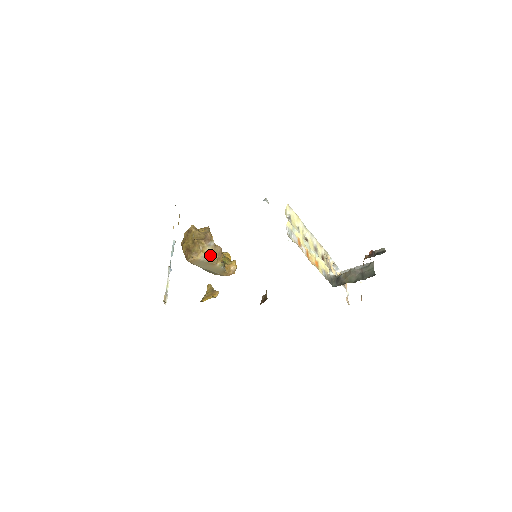
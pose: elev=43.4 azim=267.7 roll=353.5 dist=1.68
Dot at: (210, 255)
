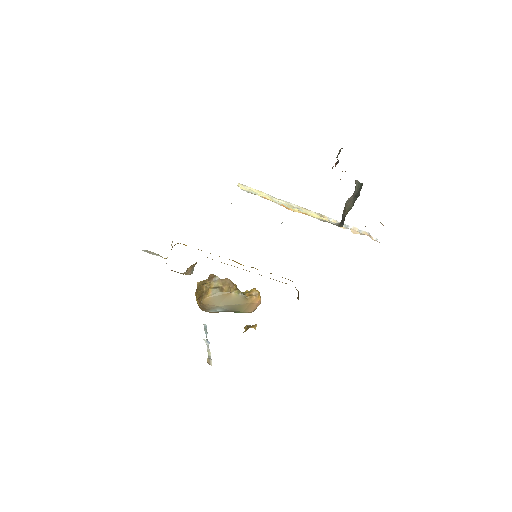
Dot at: (220, 287)
